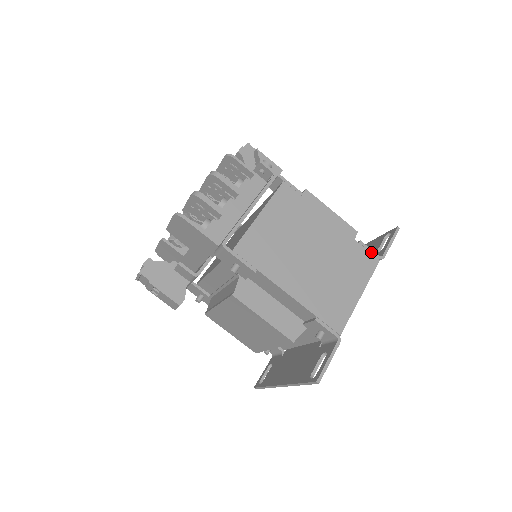
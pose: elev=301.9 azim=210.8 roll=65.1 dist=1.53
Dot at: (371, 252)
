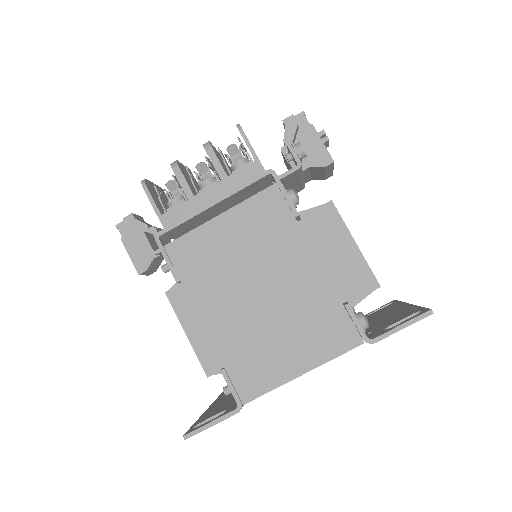
Dot at: (356, 326)
